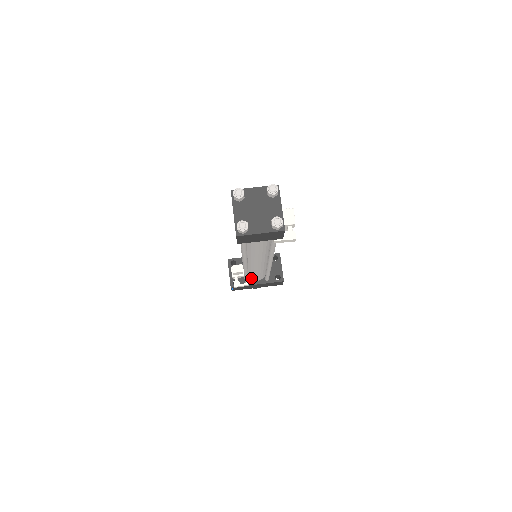
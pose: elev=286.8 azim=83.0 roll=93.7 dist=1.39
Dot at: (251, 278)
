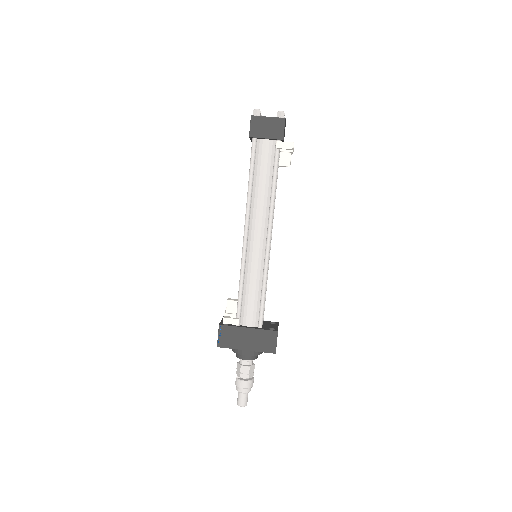
Dot at: (244, 314)
